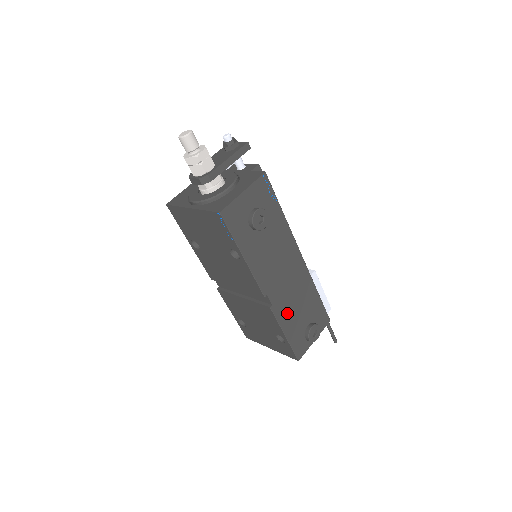
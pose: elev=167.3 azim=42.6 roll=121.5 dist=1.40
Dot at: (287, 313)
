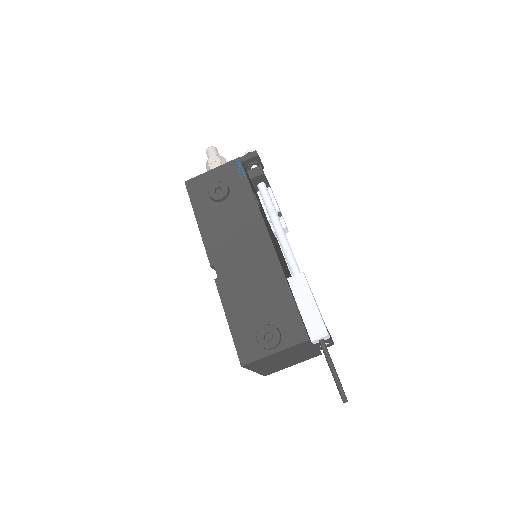
Dot at: (236, 296)
